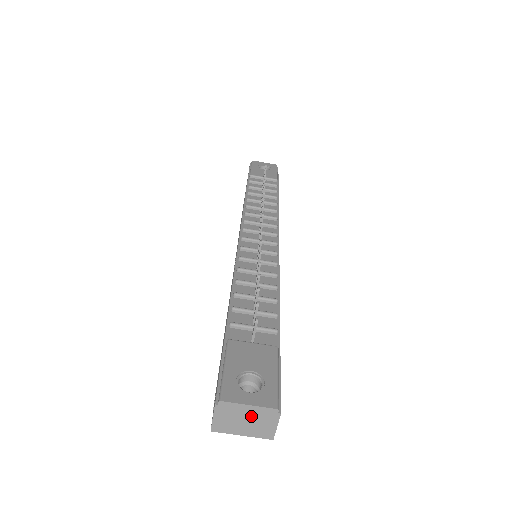
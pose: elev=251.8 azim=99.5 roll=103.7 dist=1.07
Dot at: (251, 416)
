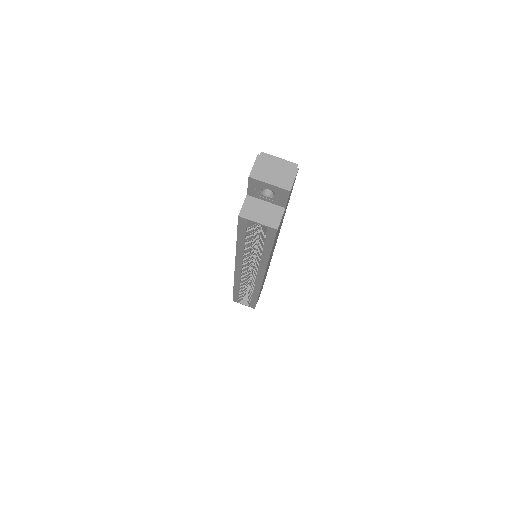
Dot at: (279, 167)
